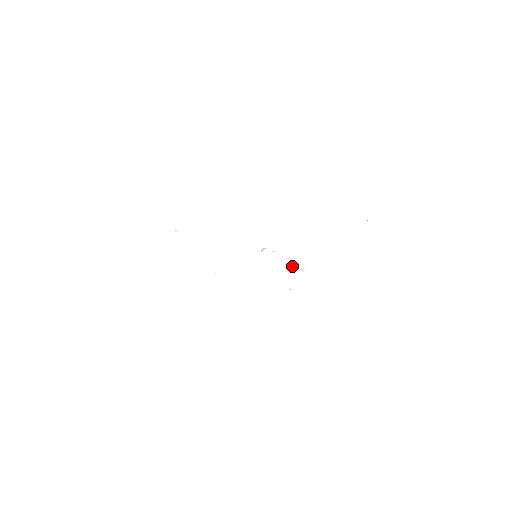
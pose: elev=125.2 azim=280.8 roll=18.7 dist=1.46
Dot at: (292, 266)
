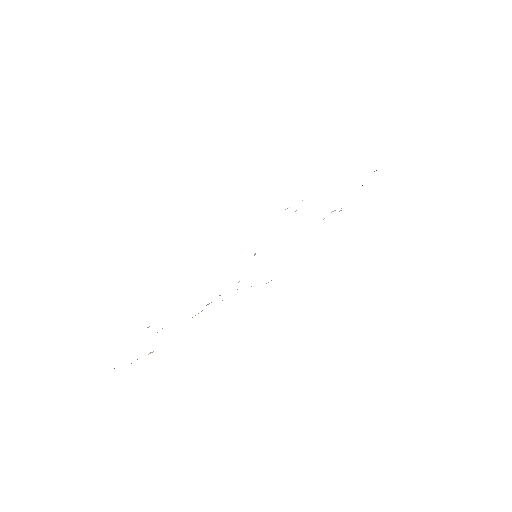
Dot at: occluded
